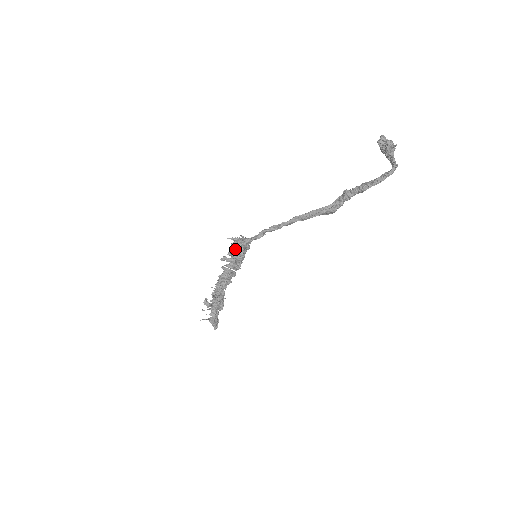
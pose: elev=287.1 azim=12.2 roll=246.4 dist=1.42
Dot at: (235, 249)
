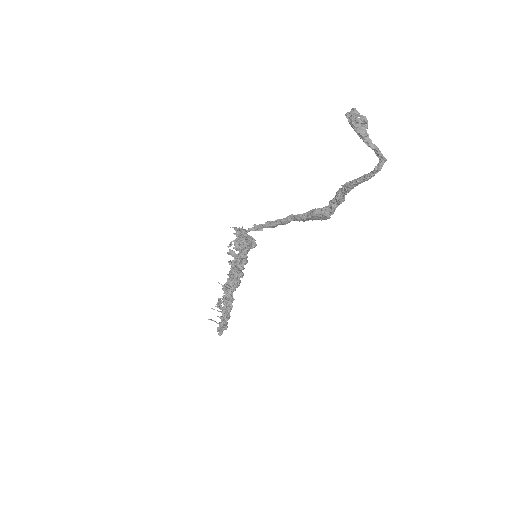
Dot at: occluded
